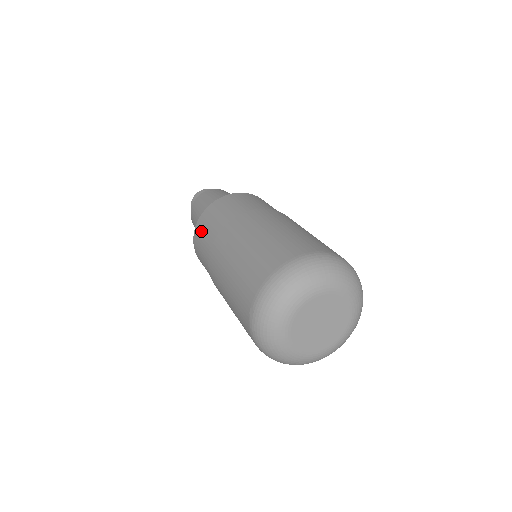
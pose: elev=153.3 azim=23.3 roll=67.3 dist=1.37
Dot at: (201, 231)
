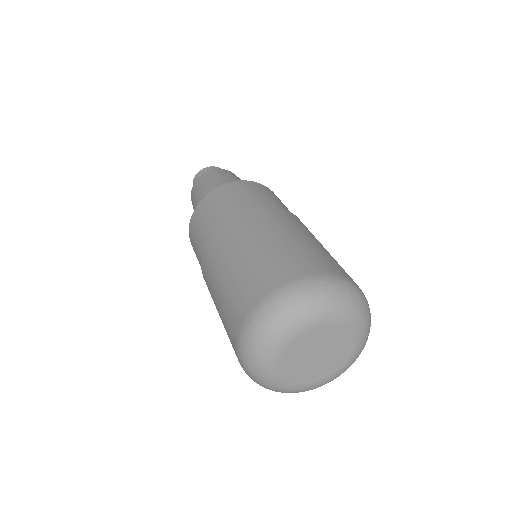
Dot at: (205, 209)
